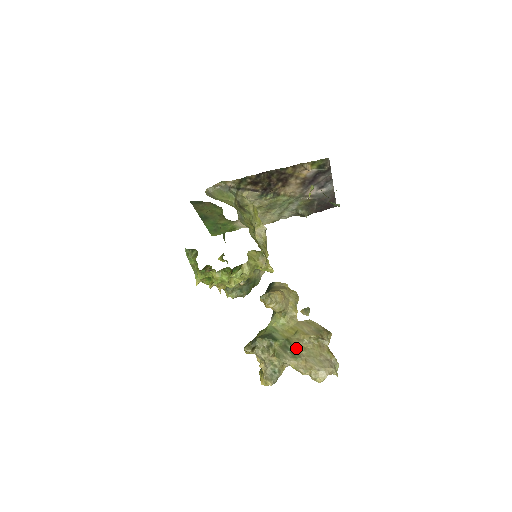
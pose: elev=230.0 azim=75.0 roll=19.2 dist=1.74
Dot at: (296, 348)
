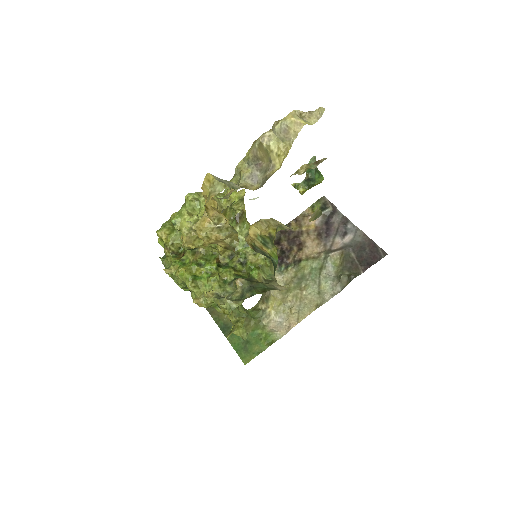
Dot at: occluded
